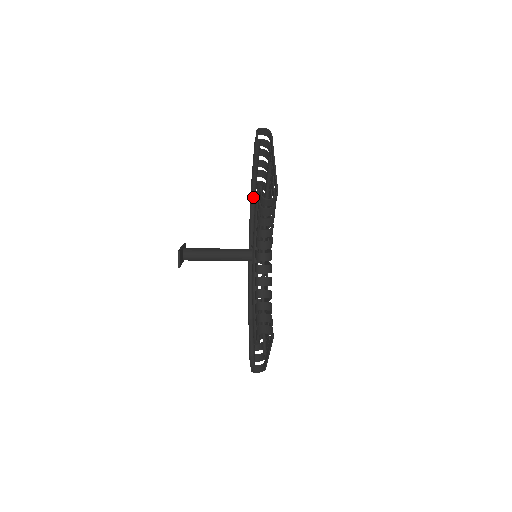
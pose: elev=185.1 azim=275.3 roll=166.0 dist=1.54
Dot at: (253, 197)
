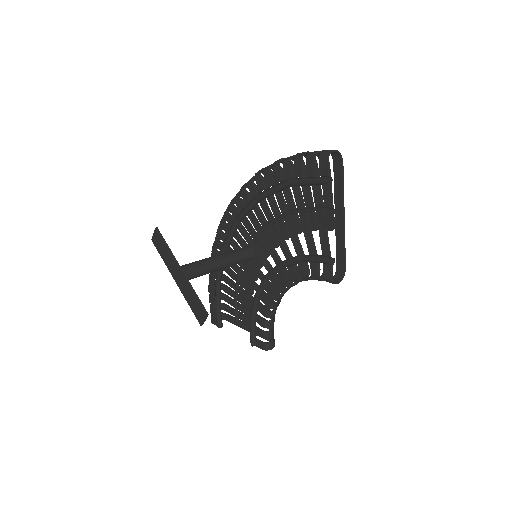
Dot at: (270, 195)
